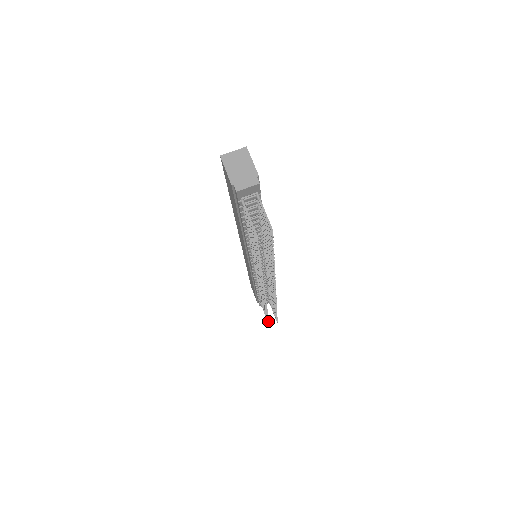
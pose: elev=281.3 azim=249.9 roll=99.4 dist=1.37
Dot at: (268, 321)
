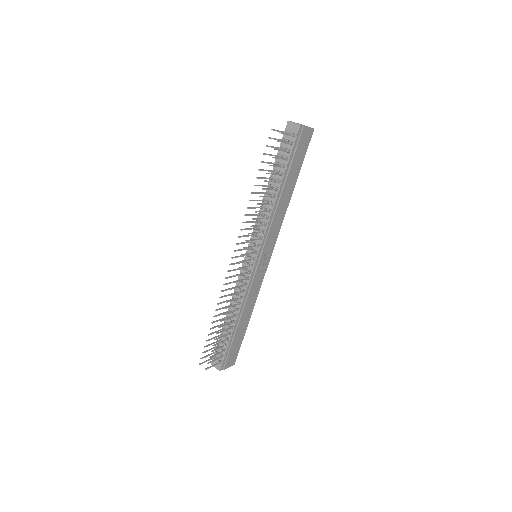
Dot at: (203, 352)
